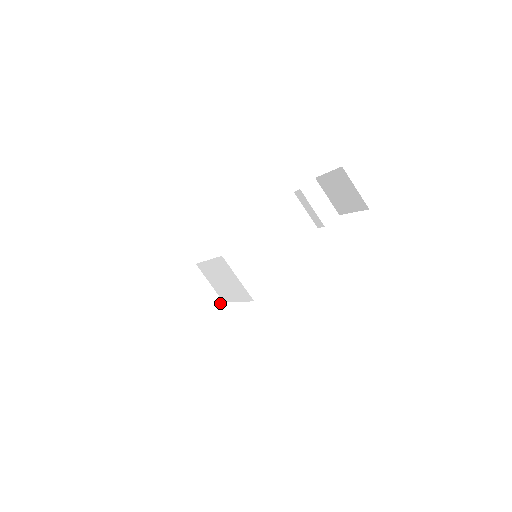
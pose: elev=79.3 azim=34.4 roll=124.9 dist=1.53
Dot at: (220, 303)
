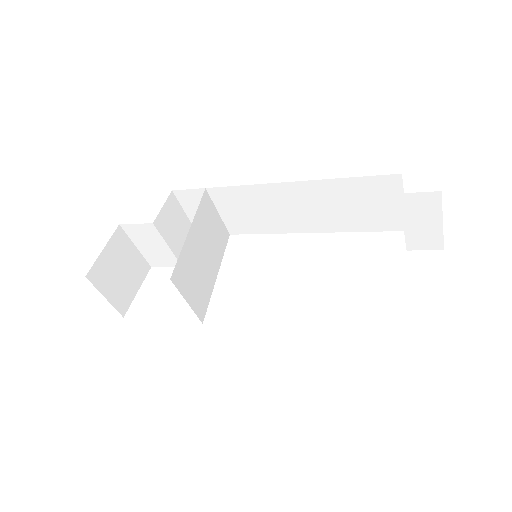
Dot at: occluded
